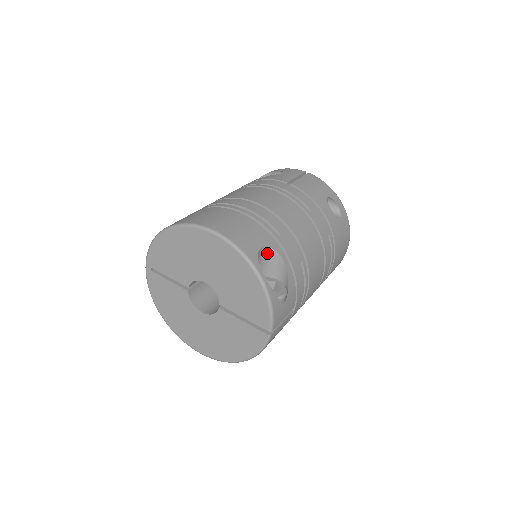
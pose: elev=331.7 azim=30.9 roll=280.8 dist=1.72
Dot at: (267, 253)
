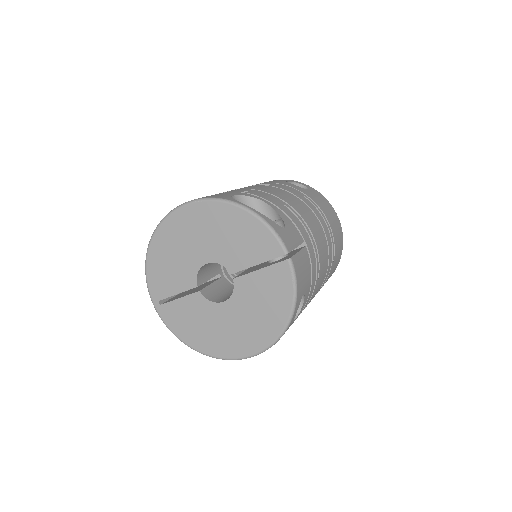
Dot at: (243, 202)
